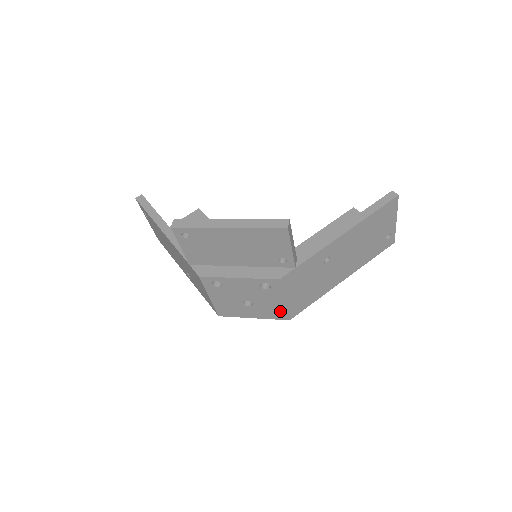
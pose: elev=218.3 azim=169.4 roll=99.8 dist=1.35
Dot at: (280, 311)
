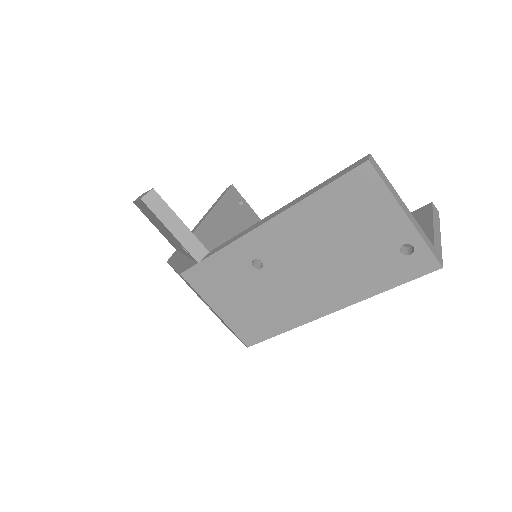
Dot at: occluded
